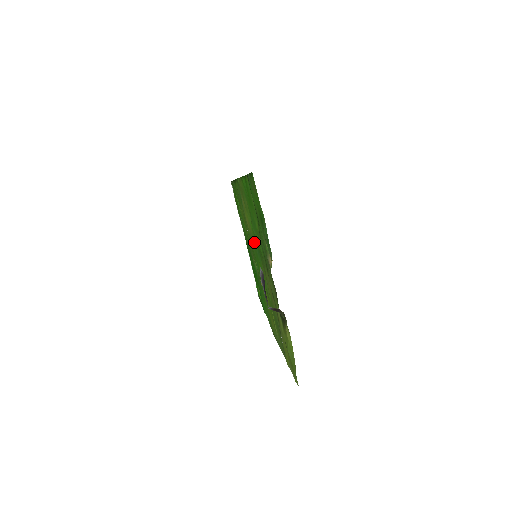
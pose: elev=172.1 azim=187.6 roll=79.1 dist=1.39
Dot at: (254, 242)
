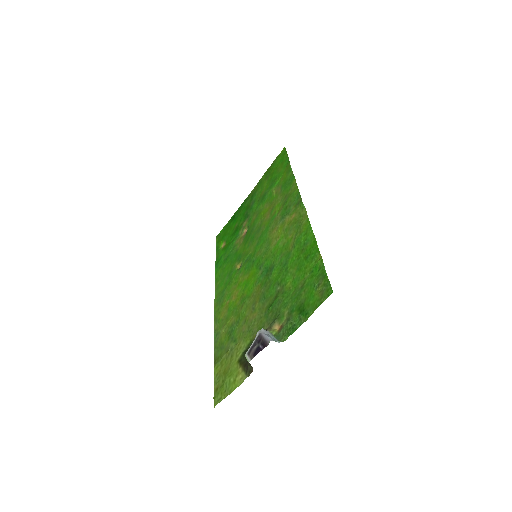
Dot at: (267, 256)
